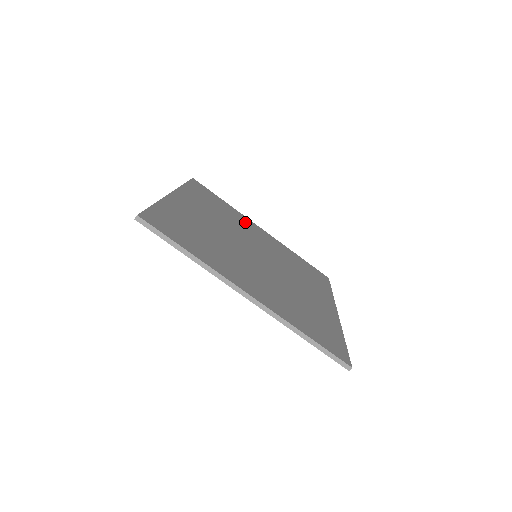
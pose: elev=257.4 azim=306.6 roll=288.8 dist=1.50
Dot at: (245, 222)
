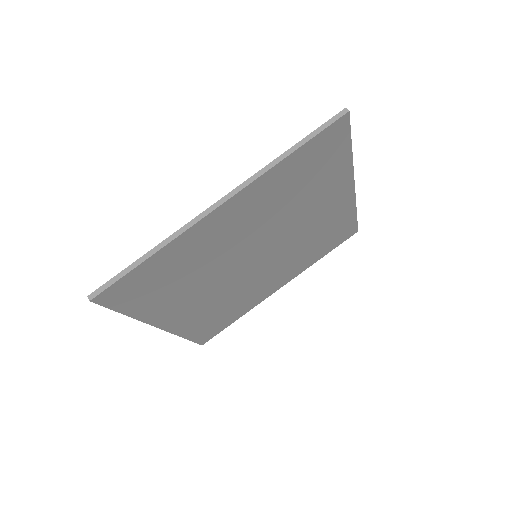
Dot at: (330, 190)
